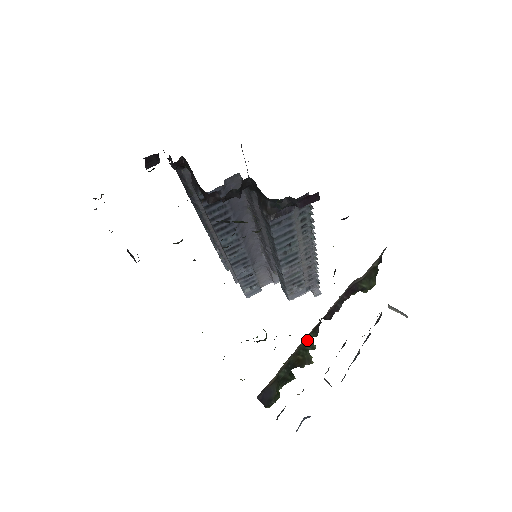
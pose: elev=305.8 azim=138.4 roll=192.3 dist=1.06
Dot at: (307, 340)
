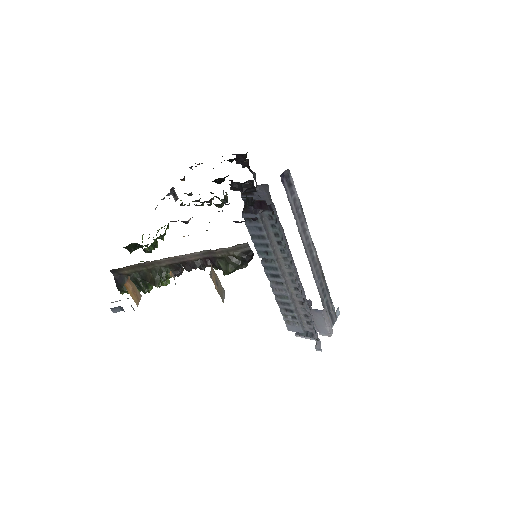
Dot at: (162, 268)
